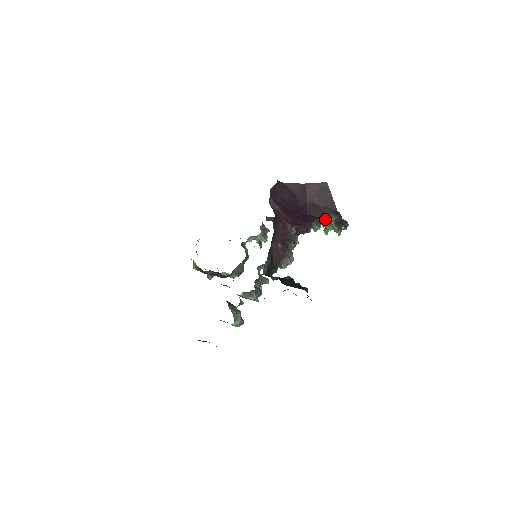
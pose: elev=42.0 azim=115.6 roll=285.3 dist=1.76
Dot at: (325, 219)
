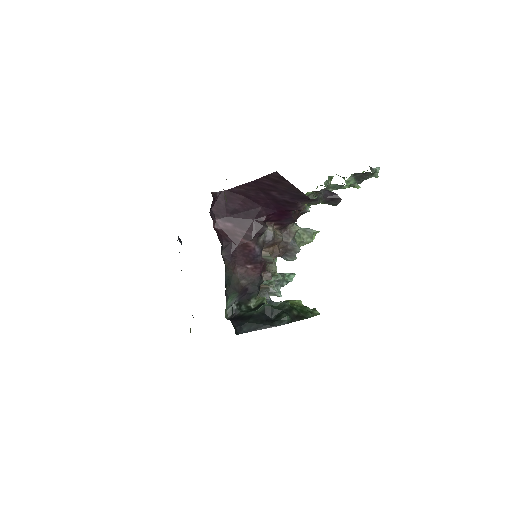
Dot at: occluded
